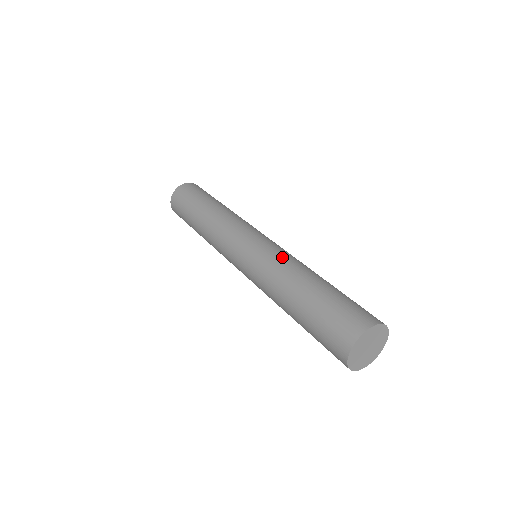
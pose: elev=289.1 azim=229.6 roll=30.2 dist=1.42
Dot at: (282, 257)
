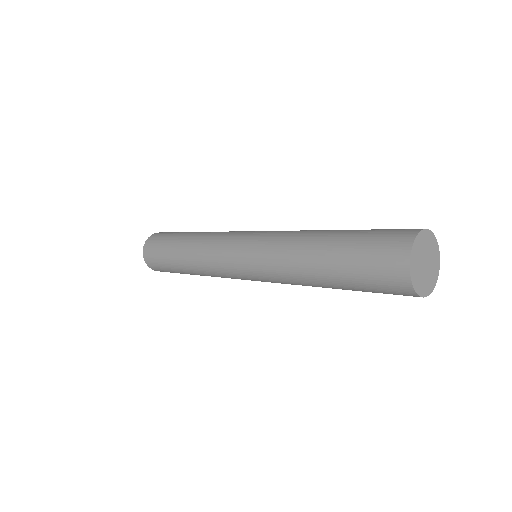
Dot at: (275, 250)
